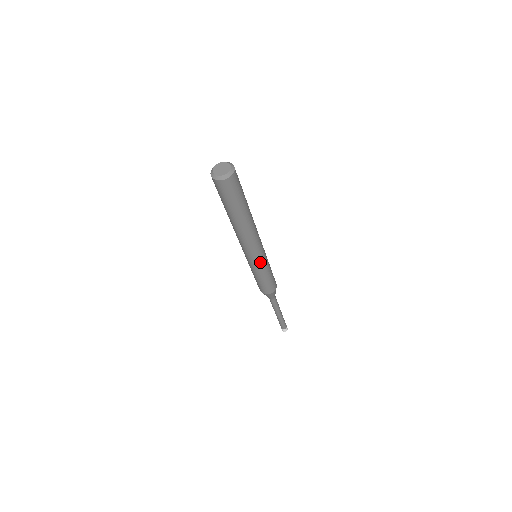
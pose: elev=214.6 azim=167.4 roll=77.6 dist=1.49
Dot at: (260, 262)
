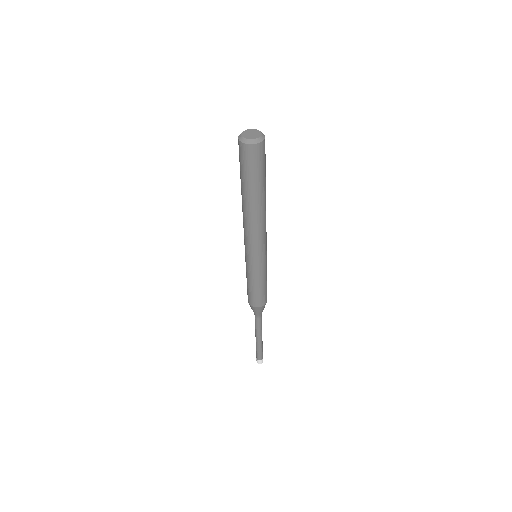
Dot at: (259, 262)
